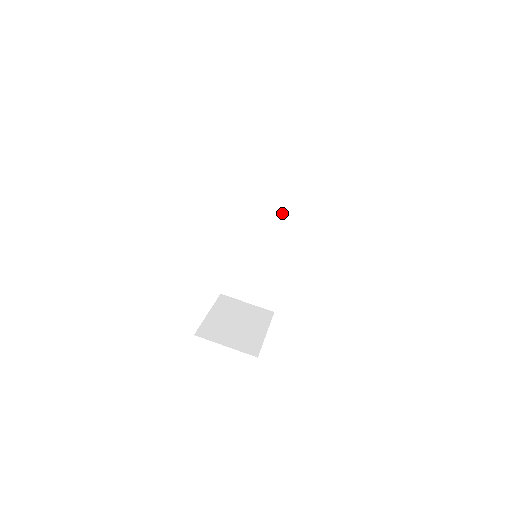
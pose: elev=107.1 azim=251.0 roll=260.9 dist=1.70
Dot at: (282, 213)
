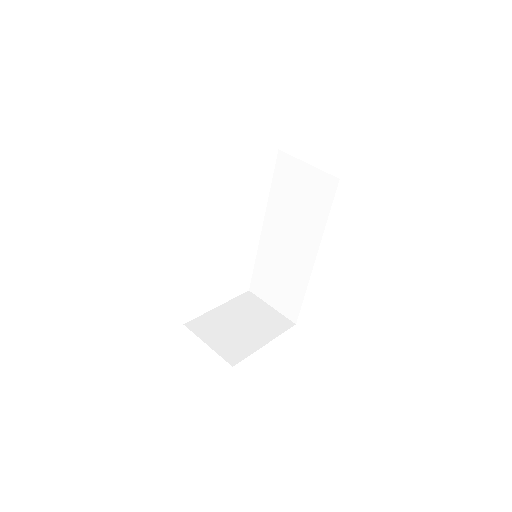
Dot at: (304, 213)
